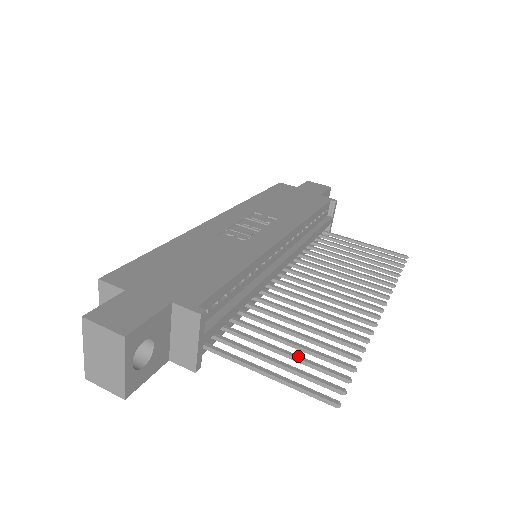
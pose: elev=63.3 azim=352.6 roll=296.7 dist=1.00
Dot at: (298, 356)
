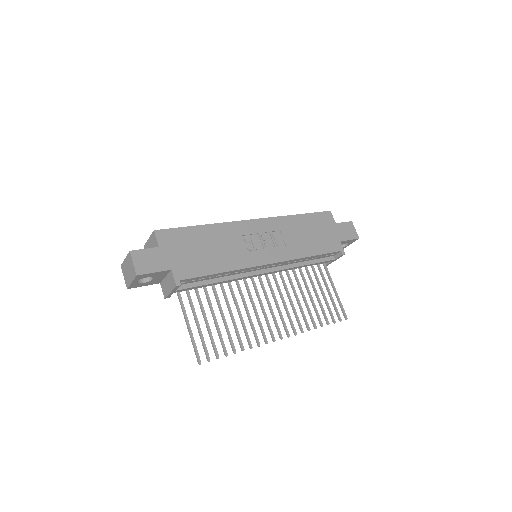
Dot at: (210, 329)
